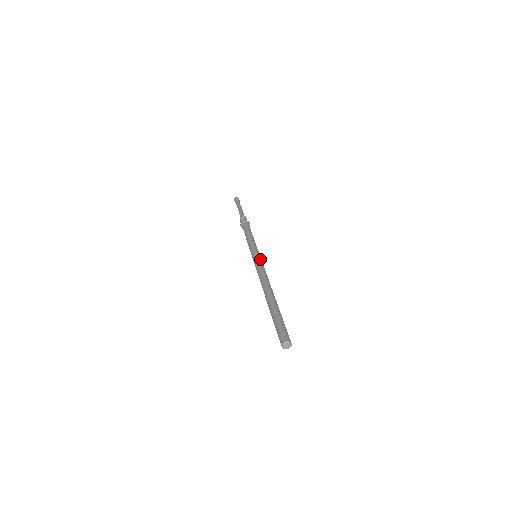
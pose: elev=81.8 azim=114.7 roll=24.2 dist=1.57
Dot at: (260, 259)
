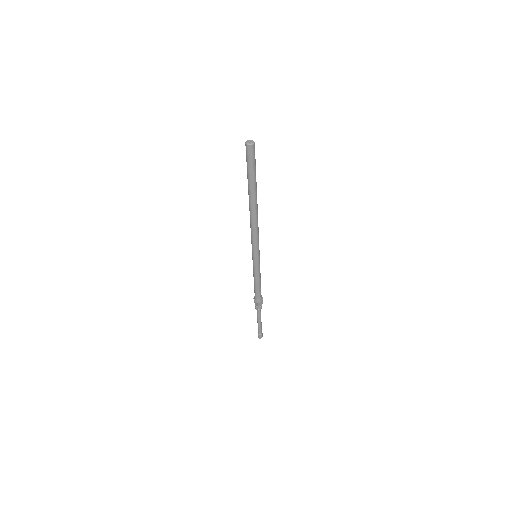
Dot at: occluded
